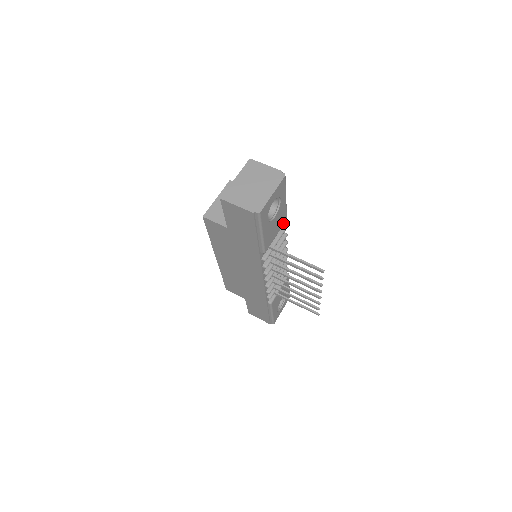
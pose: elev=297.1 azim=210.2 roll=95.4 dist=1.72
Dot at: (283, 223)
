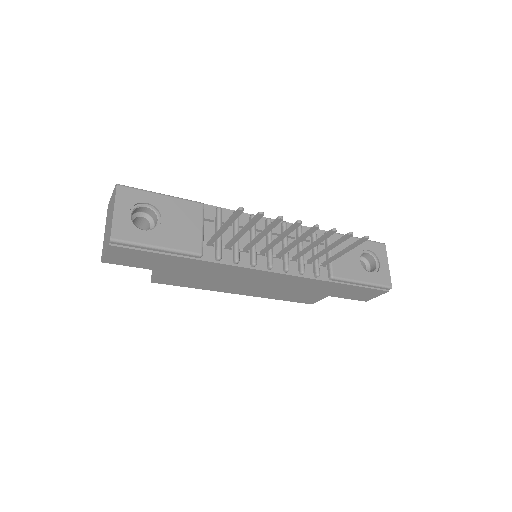
Dot at: (200, 211)
